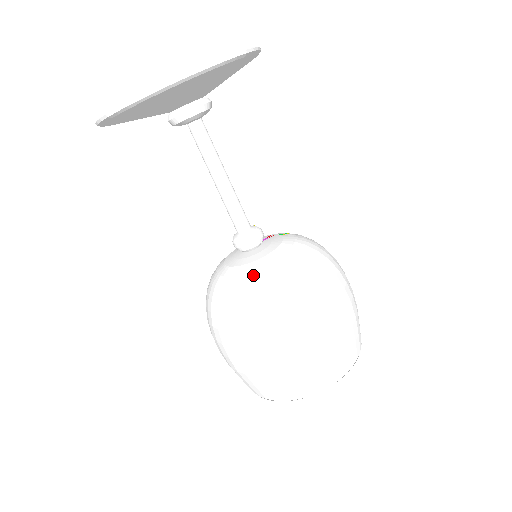
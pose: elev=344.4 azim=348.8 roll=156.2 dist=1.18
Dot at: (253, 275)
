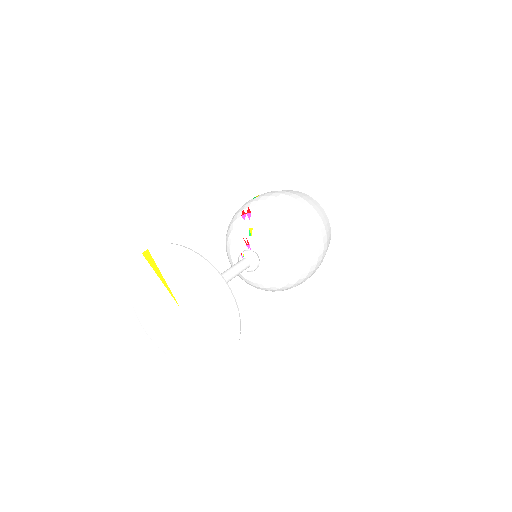
Dot at: (283, 272)
